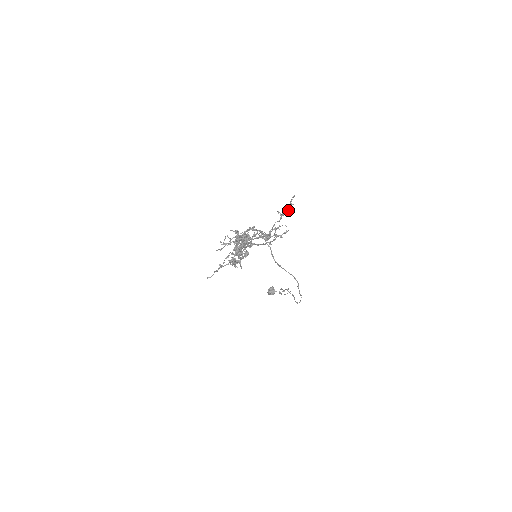
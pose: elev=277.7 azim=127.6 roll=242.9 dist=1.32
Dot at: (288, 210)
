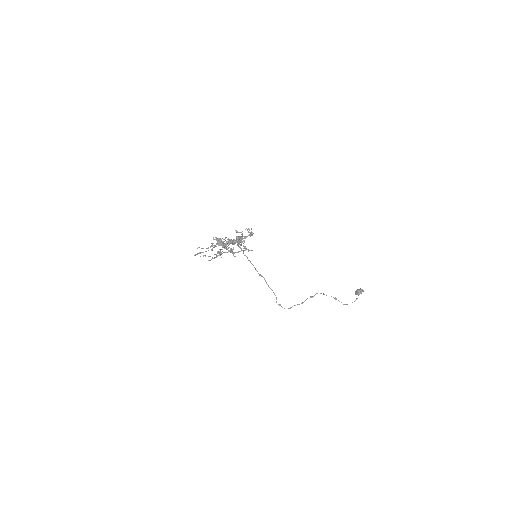
Dot at: (233, 253)
